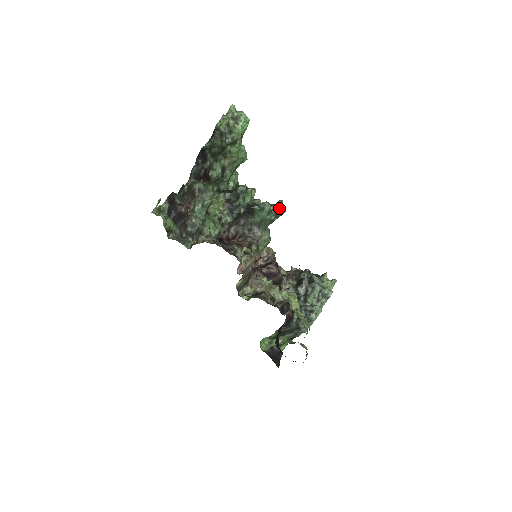
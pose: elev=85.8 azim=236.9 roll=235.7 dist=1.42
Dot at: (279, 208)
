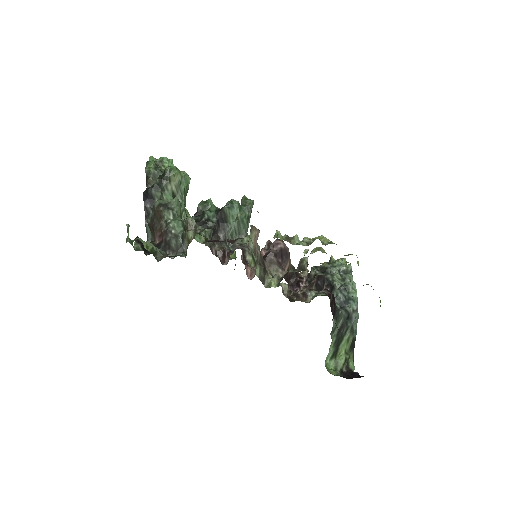
Dot at: (246, 201)
